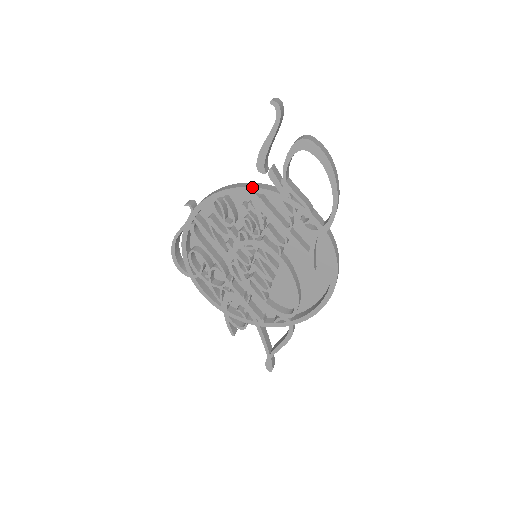
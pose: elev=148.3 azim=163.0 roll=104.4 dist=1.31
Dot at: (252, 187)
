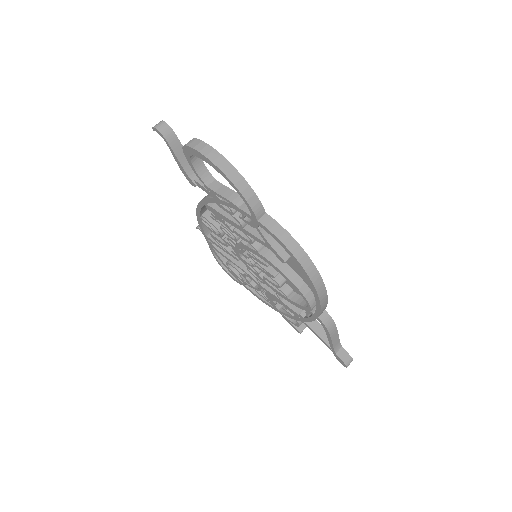
Dot at: (202, 200)
